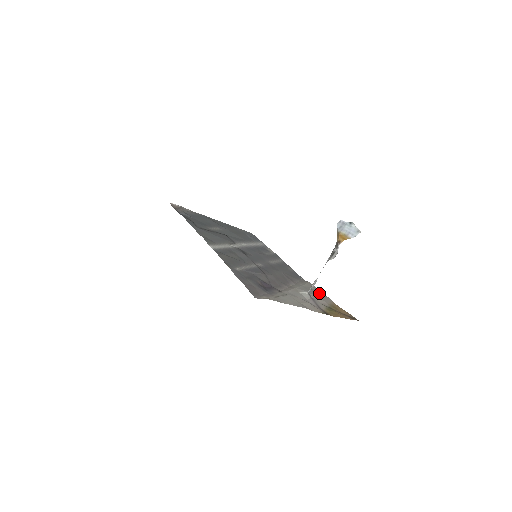
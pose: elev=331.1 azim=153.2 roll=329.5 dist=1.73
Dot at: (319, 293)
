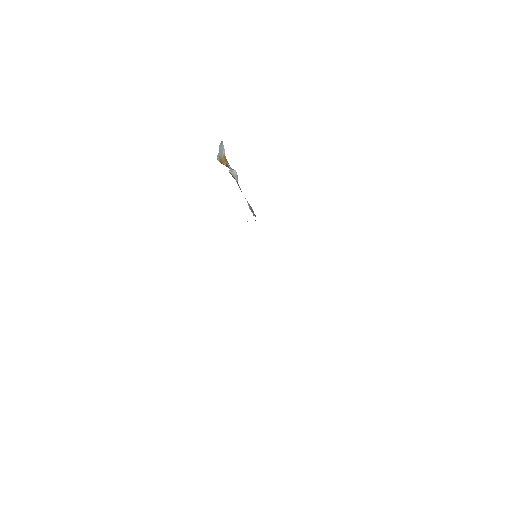
Dot at: occluded
